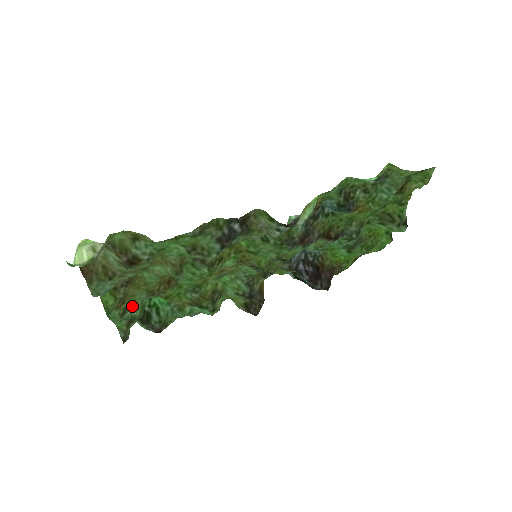
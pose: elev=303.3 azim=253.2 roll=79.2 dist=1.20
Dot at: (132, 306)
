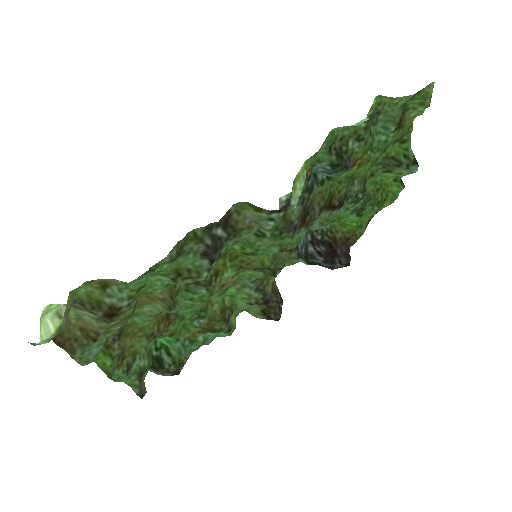
Dot at: (136, 357)
